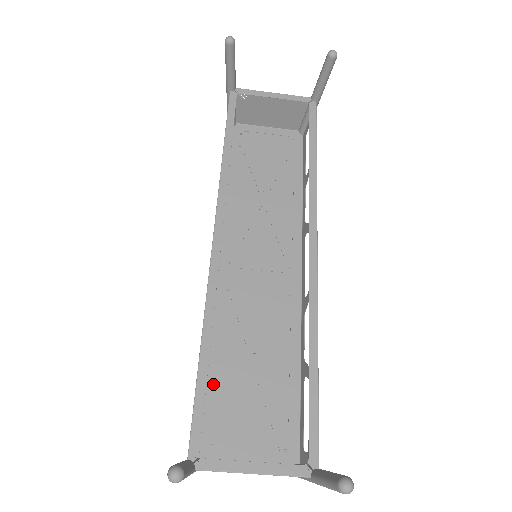
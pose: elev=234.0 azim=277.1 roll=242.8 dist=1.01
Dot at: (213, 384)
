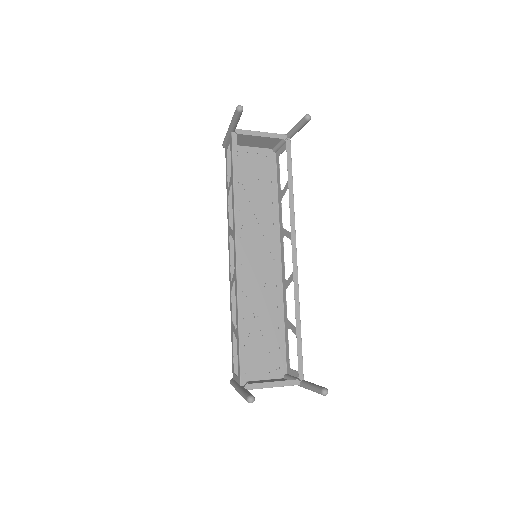
Dot at: occluded
